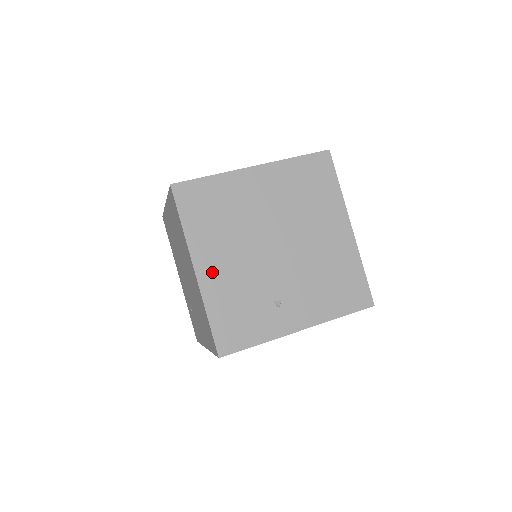
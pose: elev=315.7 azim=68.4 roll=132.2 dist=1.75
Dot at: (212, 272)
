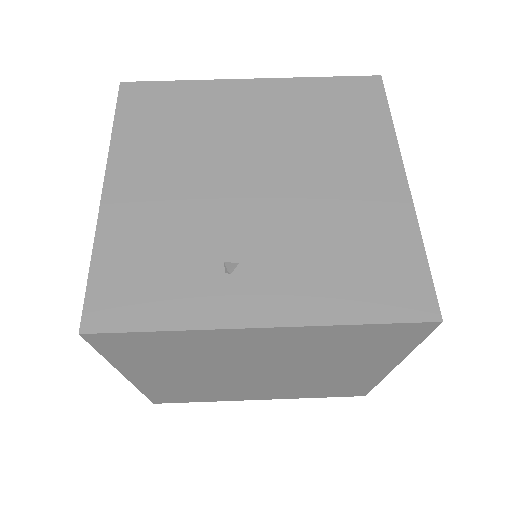
Dot at: (130, 194)
